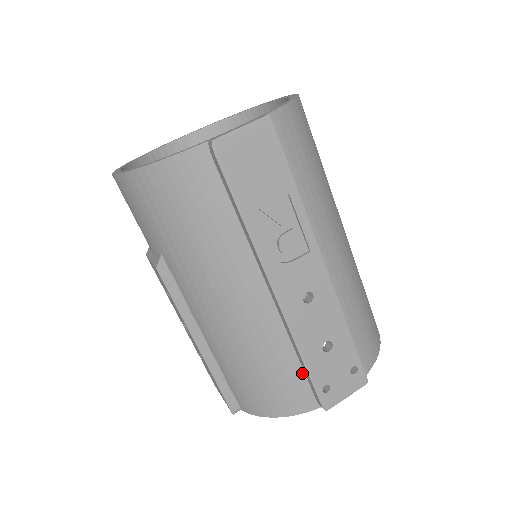
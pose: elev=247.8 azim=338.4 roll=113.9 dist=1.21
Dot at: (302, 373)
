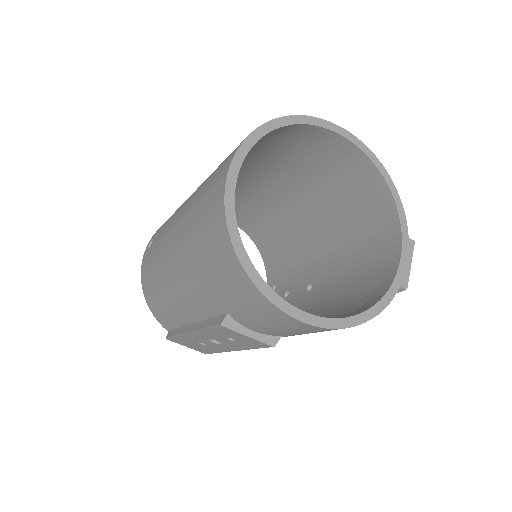
Dot at: occluded
